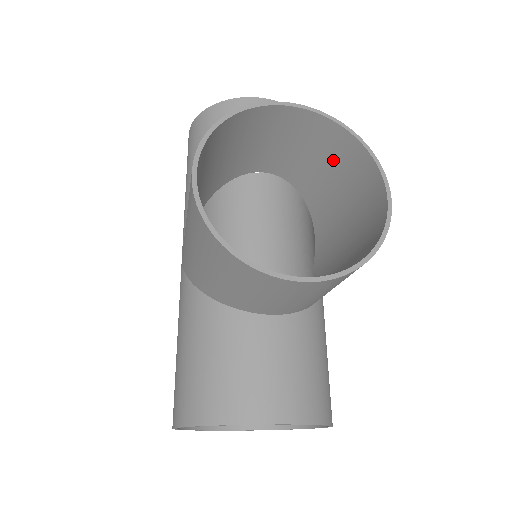
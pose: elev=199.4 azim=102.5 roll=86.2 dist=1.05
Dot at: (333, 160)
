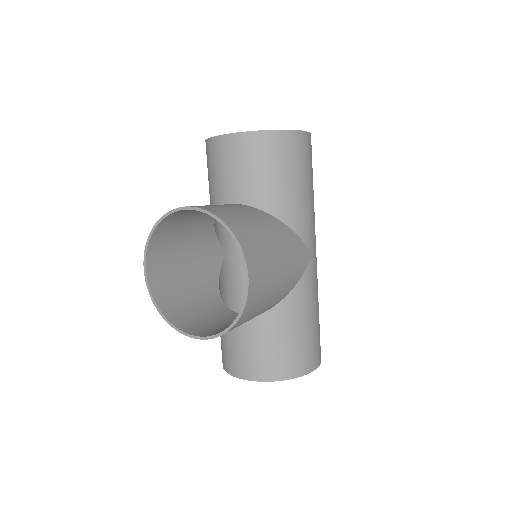
Dot at: (242, 223)
